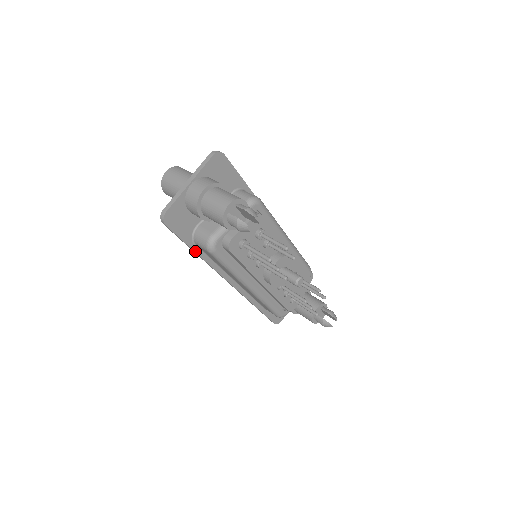
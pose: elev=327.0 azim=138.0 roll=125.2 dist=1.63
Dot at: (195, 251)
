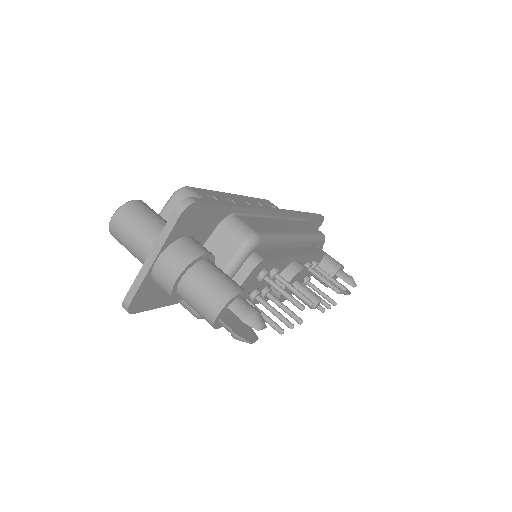
Dot at: (178, 302)
